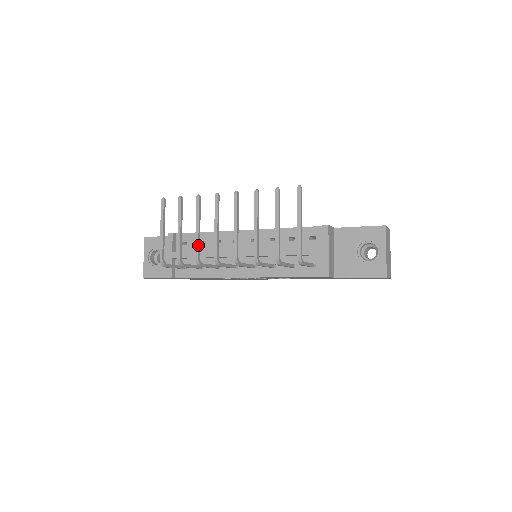
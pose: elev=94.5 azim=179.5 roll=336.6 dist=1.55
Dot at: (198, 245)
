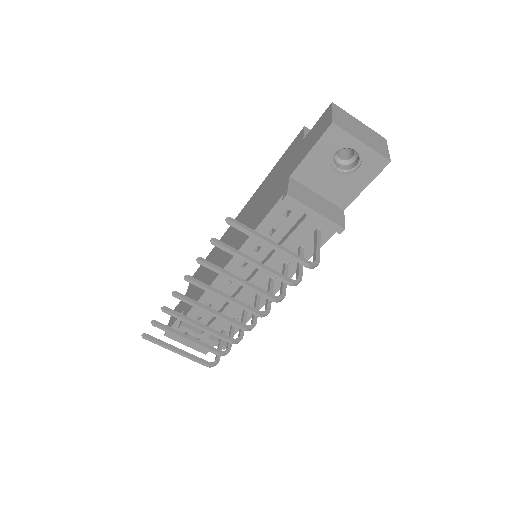
Dot at: (219, 336)
